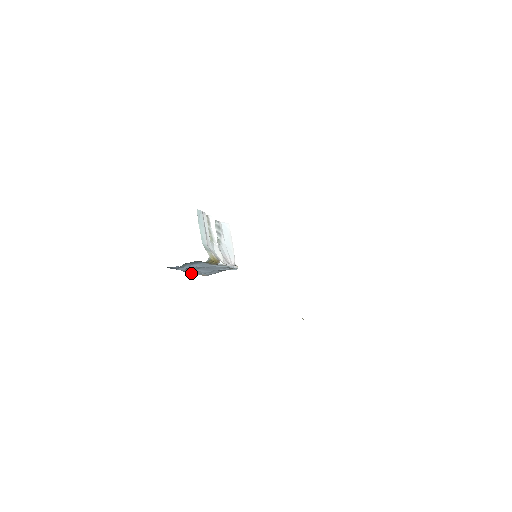
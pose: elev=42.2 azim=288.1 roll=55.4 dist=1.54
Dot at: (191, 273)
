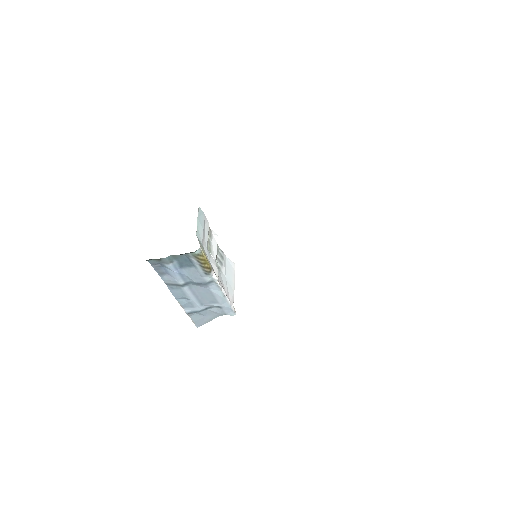
Dot at: (179, 303)
